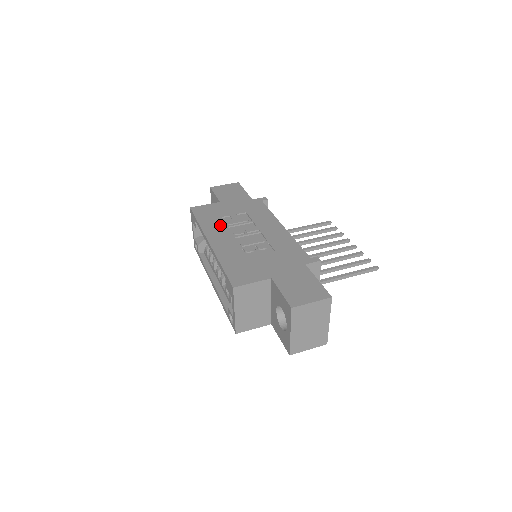
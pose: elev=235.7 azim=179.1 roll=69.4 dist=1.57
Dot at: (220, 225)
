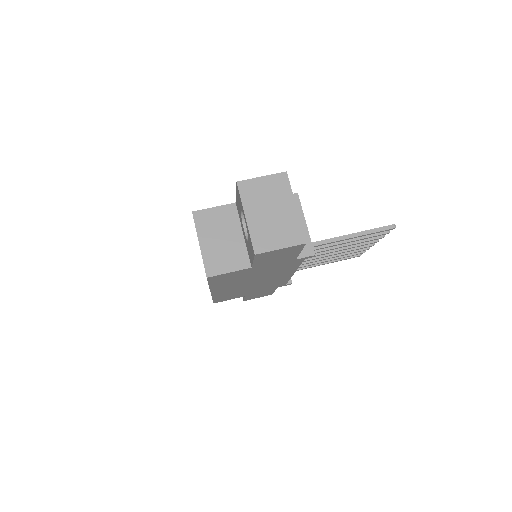
Dot at: occluded
